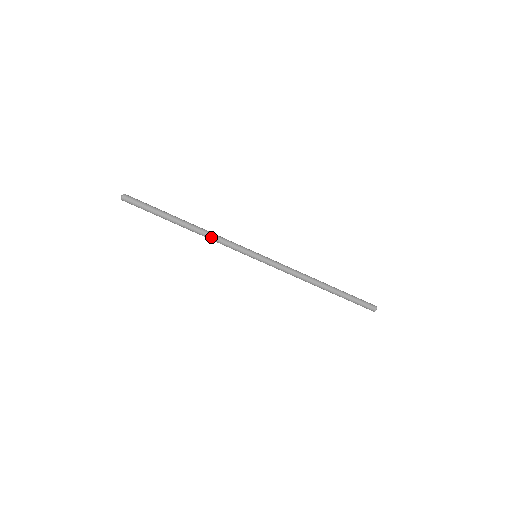
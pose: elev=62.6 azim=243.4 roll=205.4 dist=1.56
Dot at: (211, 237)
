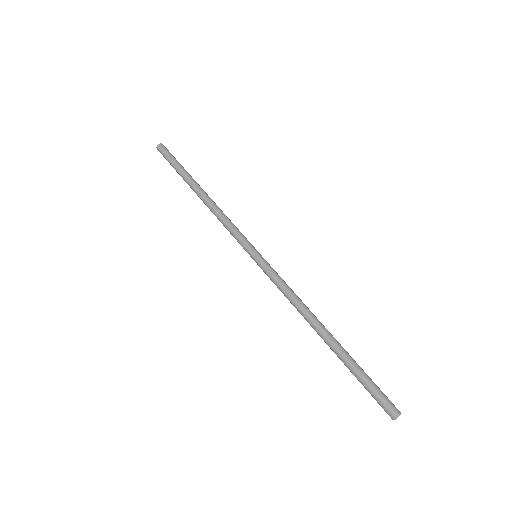
Dot at: (221, 210)
